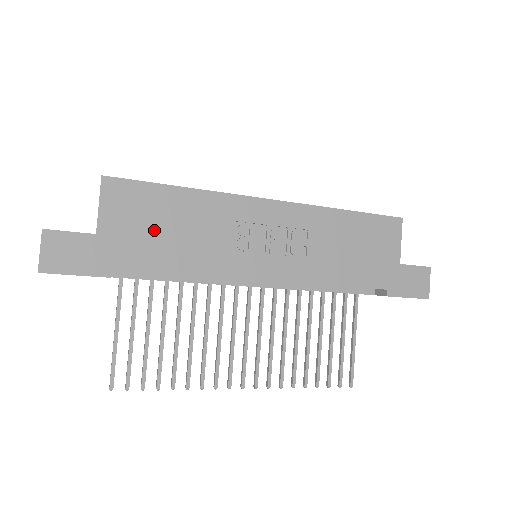
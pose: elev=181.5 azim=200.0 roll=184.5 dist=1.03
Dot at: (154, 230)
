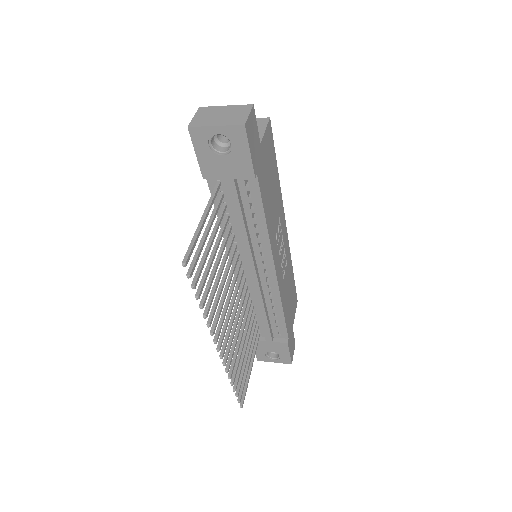
Dot at: (269, 178)
